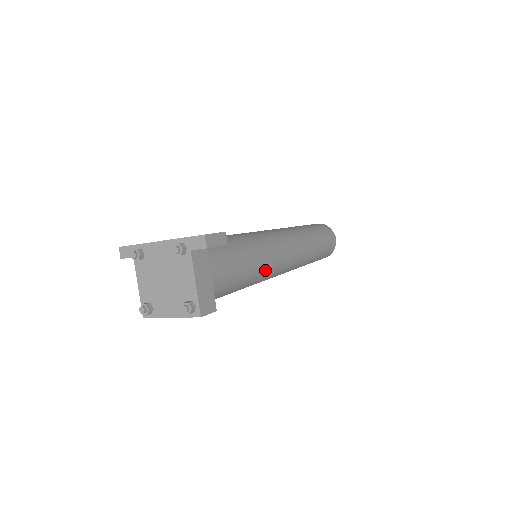
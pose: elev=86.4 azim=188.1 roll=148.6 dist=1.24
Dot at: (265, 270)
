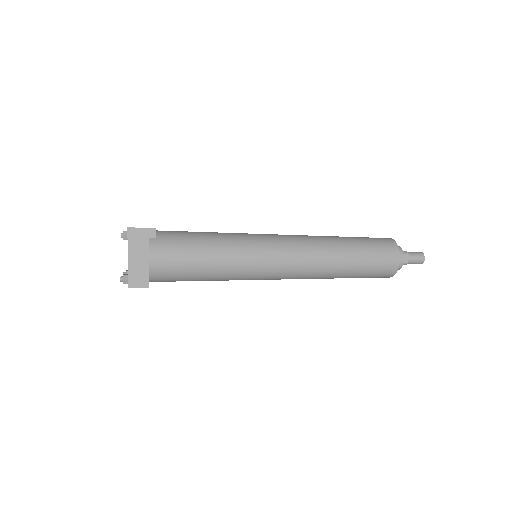
Dot at: (238, 269)
